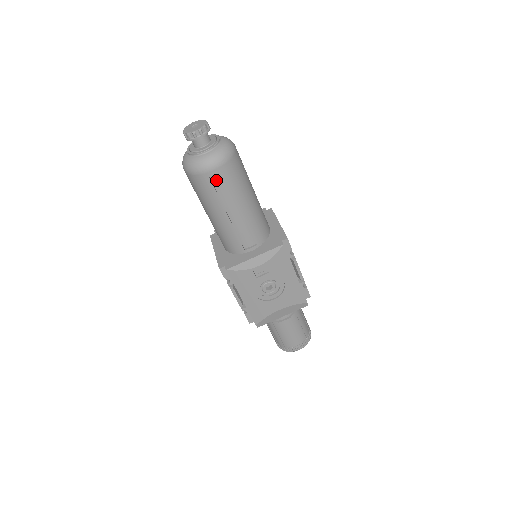
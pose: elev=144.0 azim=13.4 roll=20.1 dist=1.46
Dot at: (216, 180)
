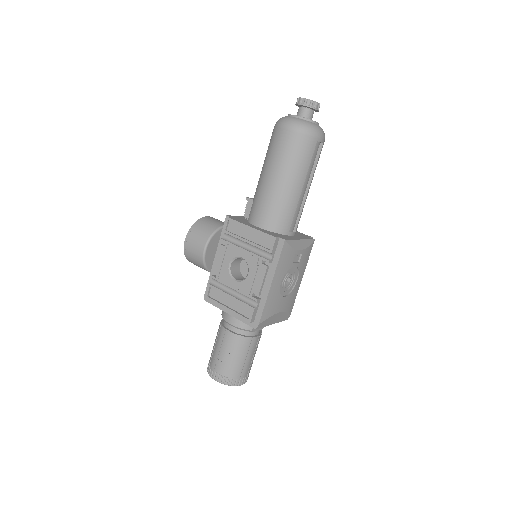
Dot at: (314, 150)
